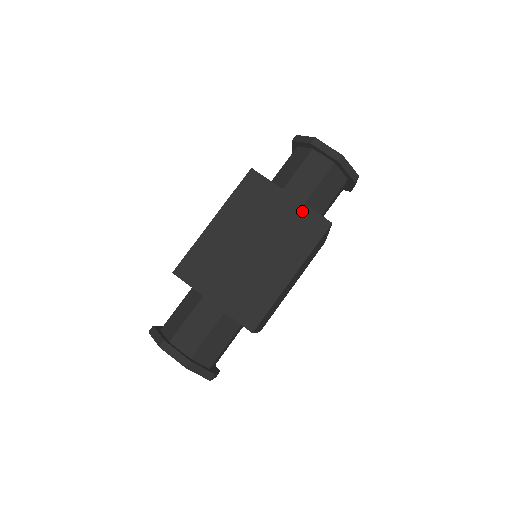
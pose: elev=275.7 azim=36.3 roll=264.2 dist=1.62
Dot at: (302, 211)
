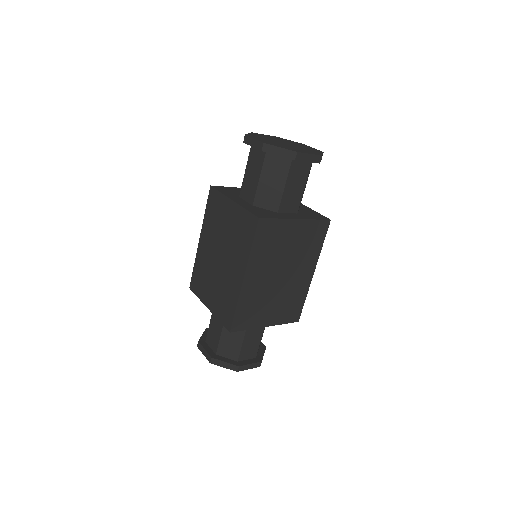
Dot at: (240, 213)
